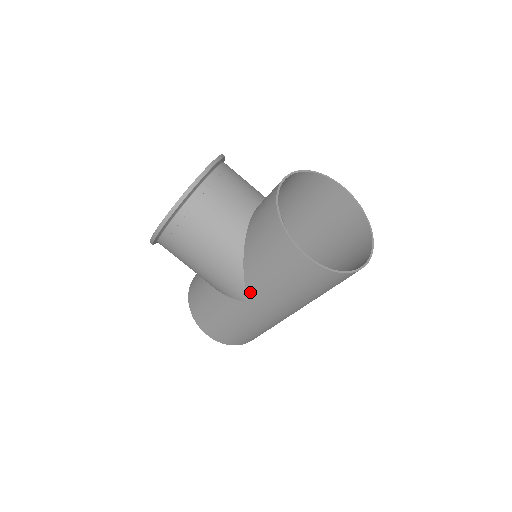
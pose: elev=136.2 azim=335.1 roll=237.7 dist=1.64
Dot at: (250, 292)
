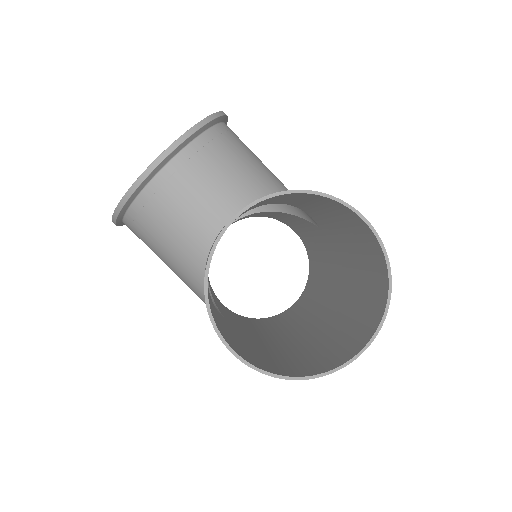
Dot at: occluded
